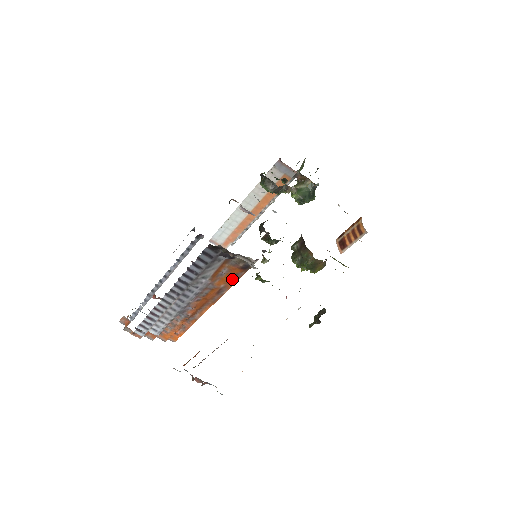
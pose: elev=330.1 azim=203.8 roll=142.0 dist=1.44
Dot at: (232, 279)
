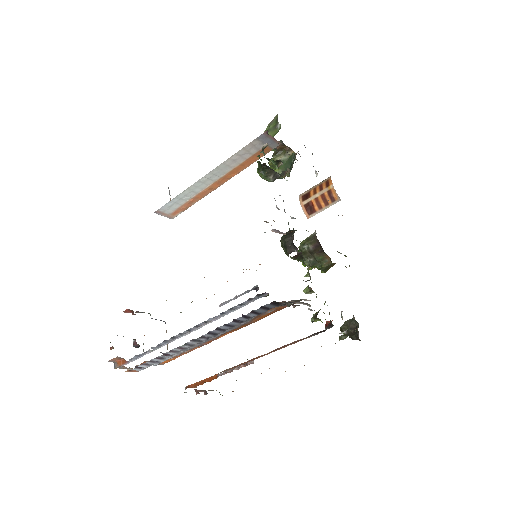
Dot at: occluded
